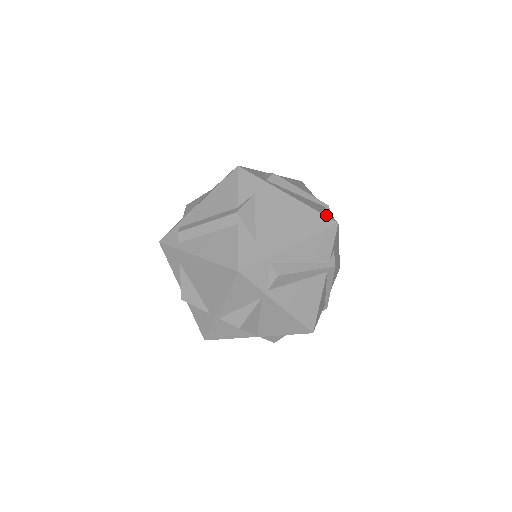
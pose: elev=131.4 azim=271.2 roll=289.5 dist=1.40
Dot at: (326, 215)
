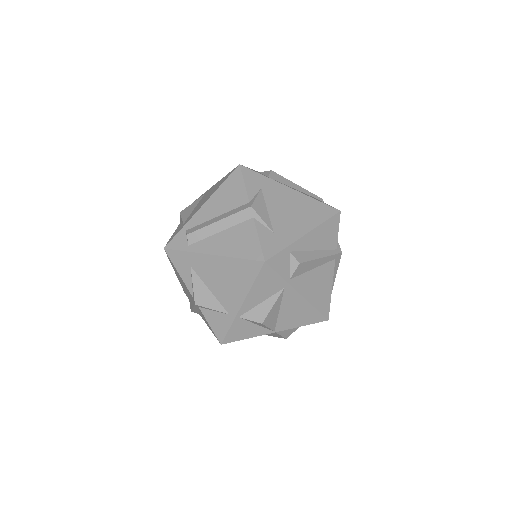
Dot at: (328, 205)
